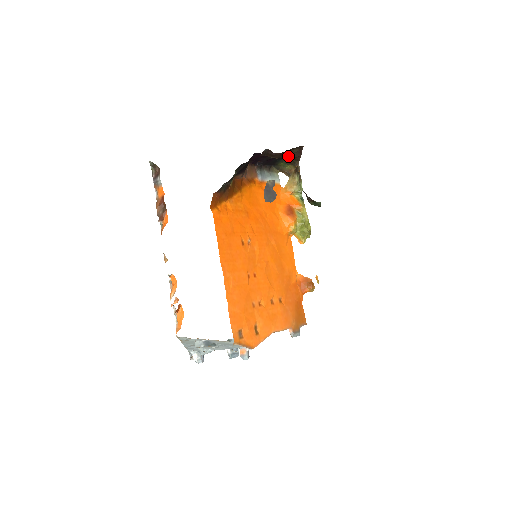
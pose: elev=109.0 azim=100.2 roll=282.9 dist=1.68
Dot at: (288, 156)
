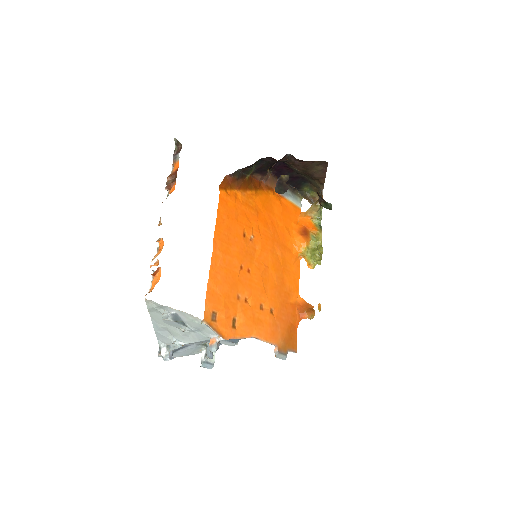
Dot at: (312, 173)
